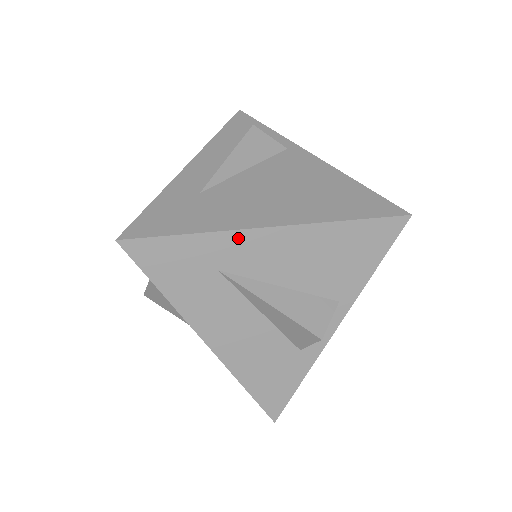
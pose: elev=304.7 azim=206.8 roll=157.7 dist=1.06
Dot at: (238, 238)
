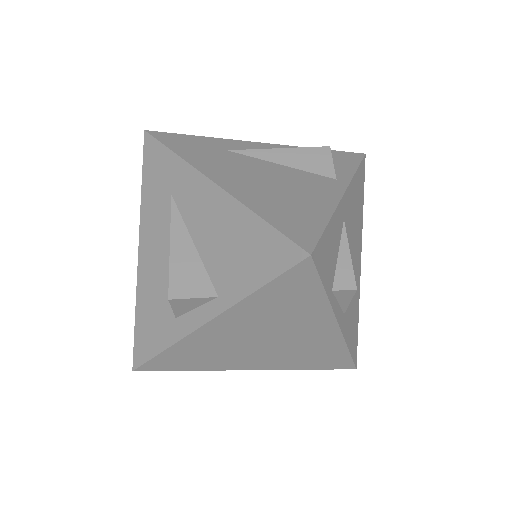
Dot at: (193, 176)
